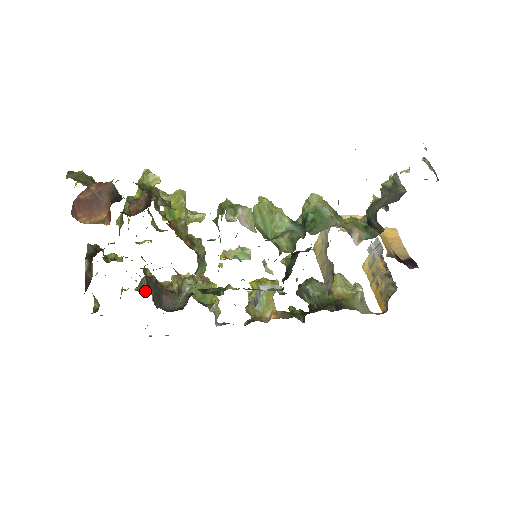
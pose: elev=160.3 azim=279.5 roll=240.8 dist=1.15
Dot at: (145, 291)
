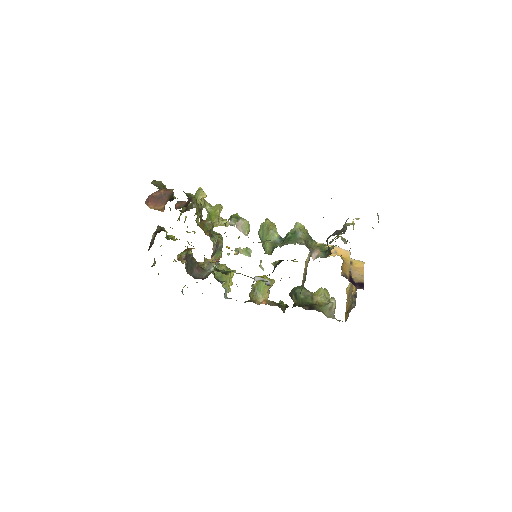
Dot at: (181, 260)
